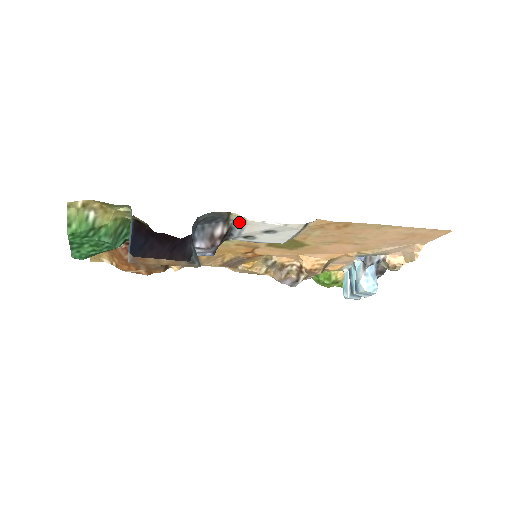
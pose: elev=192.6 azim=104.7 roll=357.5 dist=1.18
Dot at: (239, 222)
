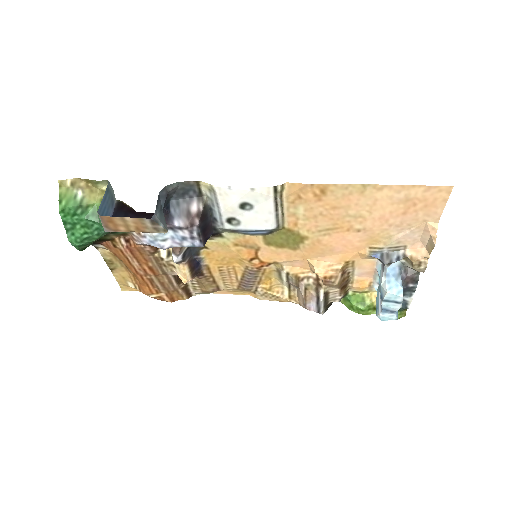
Dot at: (211, 195)
